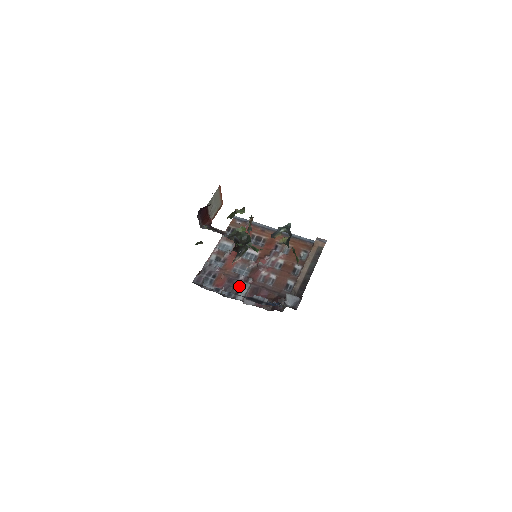
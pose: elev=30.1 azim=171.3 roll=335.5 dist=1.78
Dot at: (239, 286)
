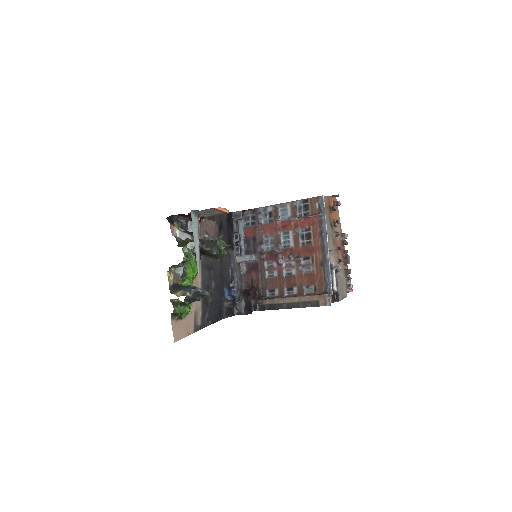
Dot at: (253, 250)
